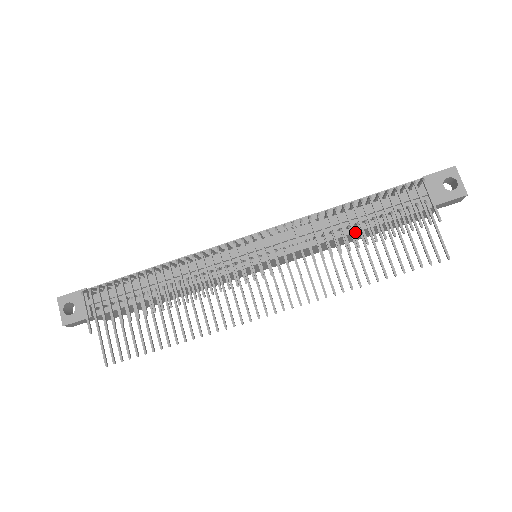
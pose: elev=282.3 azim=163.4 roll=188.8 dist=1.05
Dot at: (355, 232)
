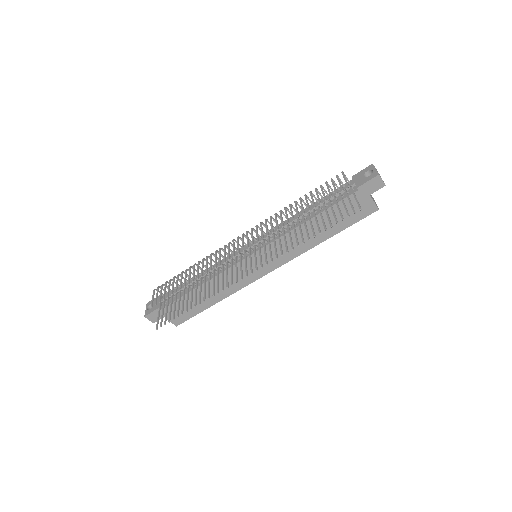
Dot at: occluded
